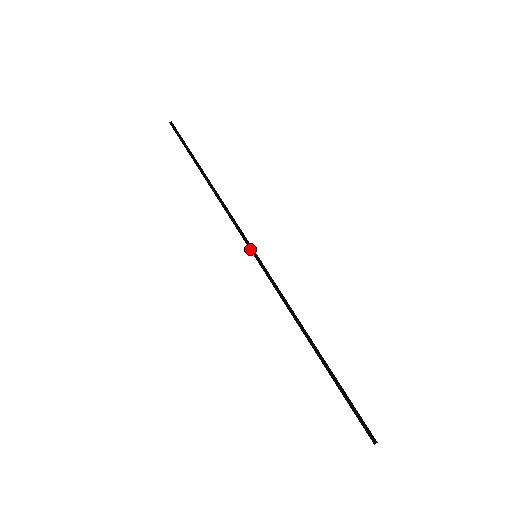
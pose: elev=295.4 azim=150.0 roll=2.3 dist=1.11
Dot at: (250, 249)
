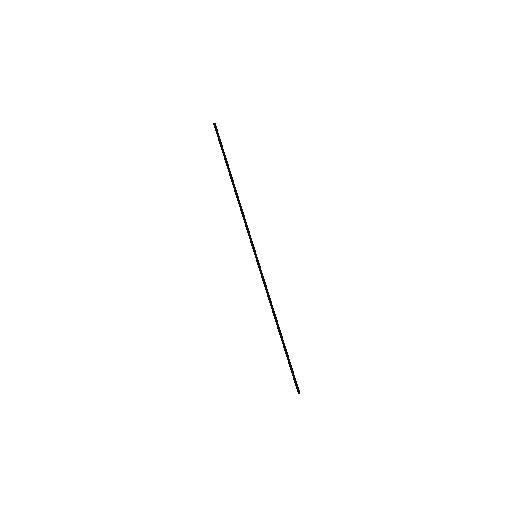
Dot at: (253, 250)
